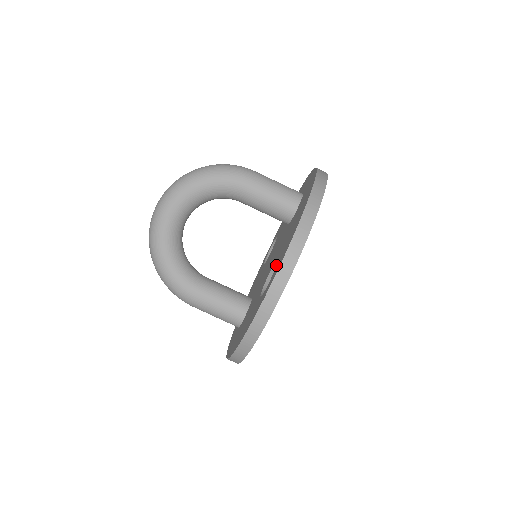
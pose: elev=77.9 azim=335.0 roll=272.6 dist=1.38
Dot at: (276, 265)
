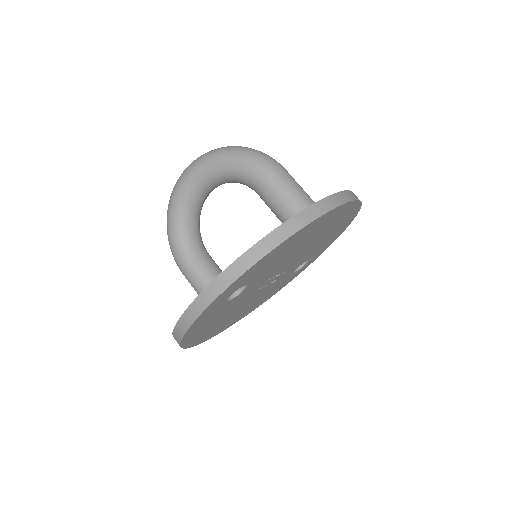
Dot at: occluded
